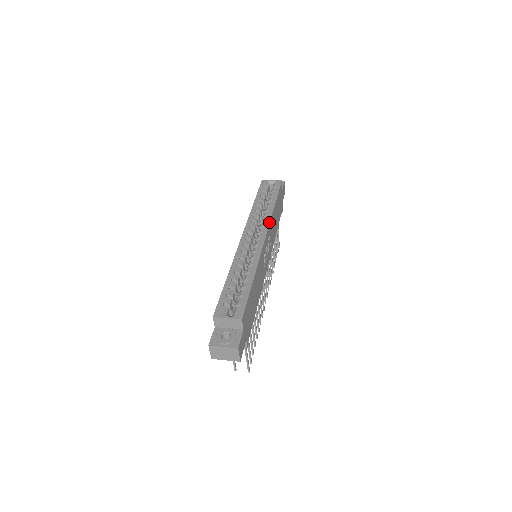
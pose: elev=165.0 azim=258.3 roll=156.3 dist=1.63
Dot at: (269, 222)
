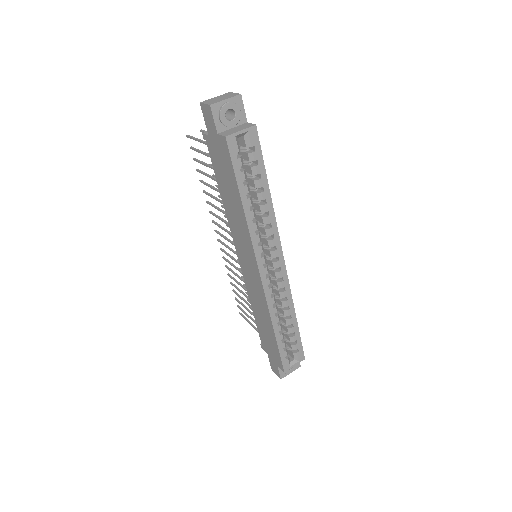
Dot at: (279, 236)
